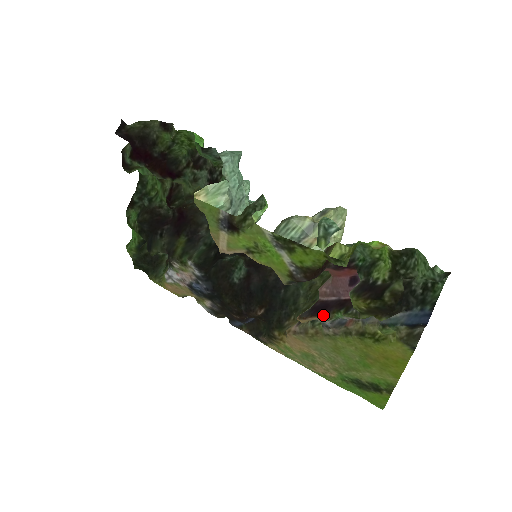
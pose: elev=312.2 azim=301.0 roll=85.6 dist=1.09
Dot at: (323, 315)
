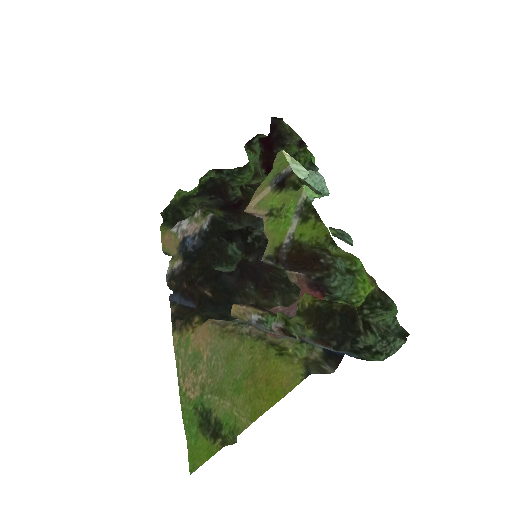
Dot at: (260, 308)
